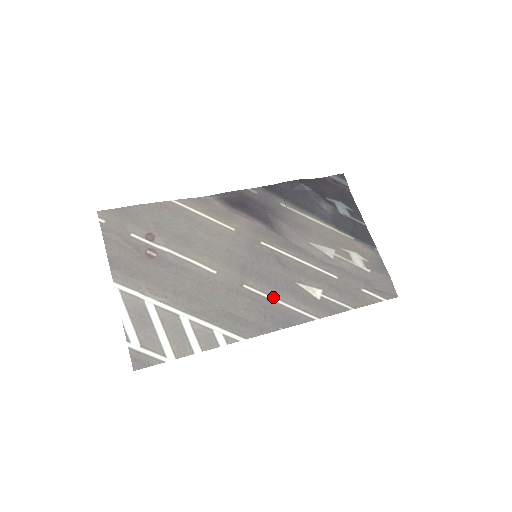
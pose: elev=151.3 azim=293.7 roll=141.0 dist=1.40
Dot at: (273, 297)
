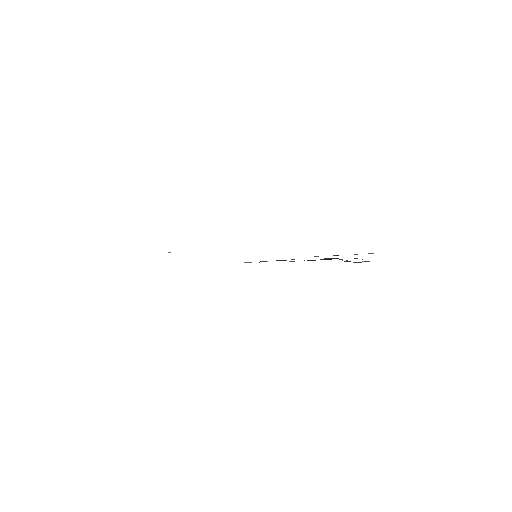
Dot at: occluded
